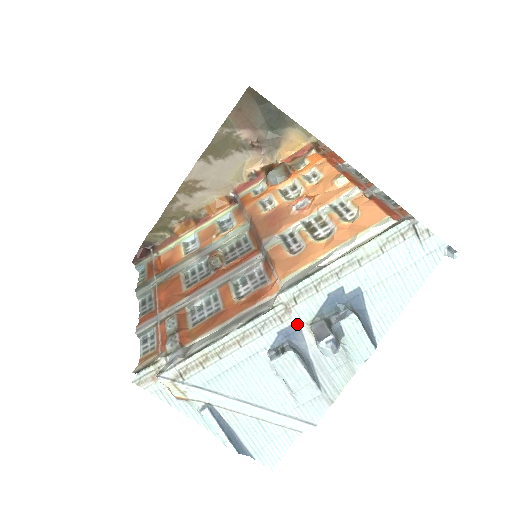
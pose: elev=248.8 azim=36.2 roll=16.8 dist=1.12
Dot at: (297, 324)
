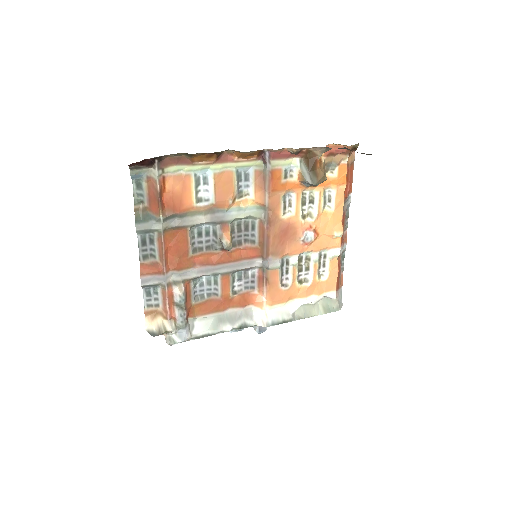
Dot at: occluded
